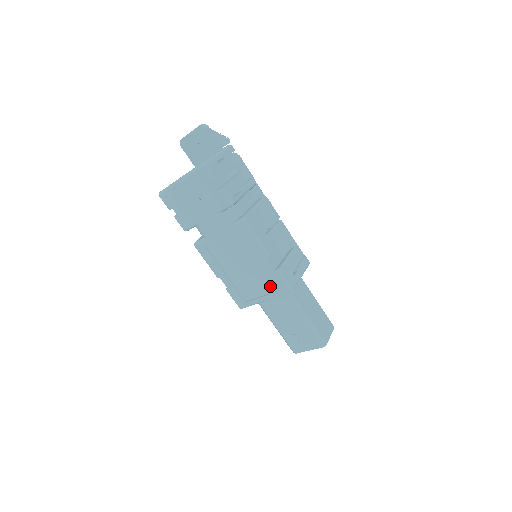
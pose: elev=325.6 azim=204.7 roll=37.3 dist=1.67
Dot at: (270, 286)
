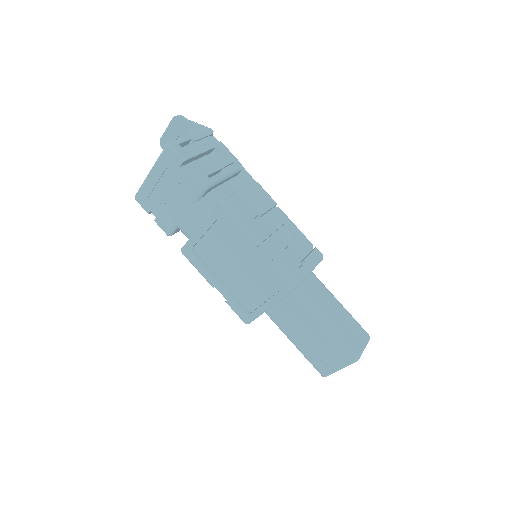
Dot at: (271, 286)
